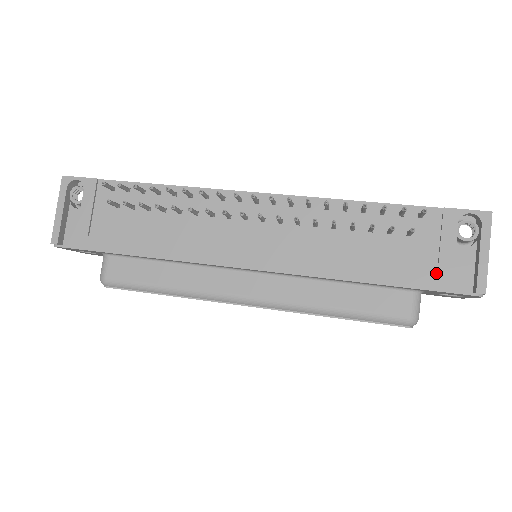
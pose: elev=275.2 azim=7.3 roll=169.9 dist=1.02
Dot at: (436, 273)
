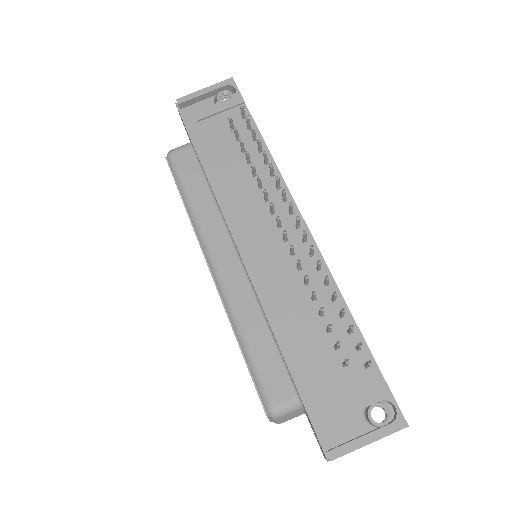
Dot at: (324, 407)
